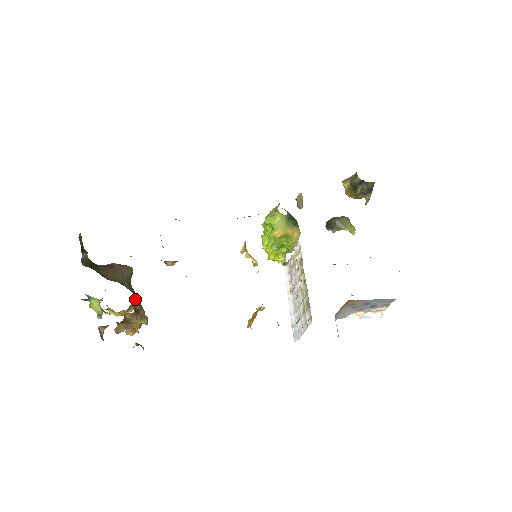
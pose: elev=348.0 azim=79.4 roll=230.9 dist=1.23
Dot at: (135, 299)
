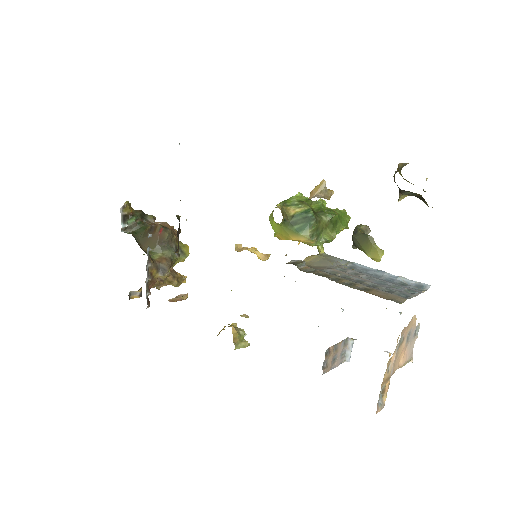
Dot at: (160, 270)
